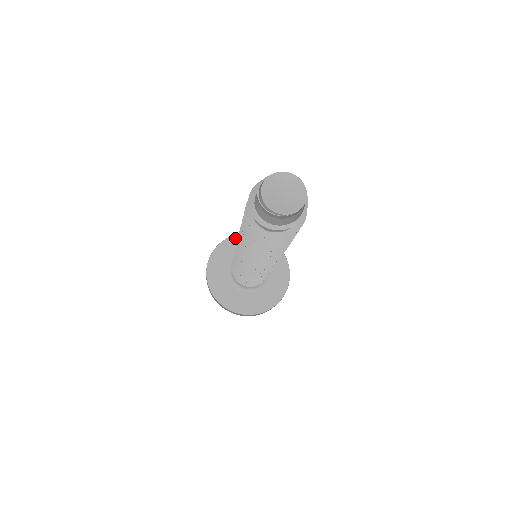
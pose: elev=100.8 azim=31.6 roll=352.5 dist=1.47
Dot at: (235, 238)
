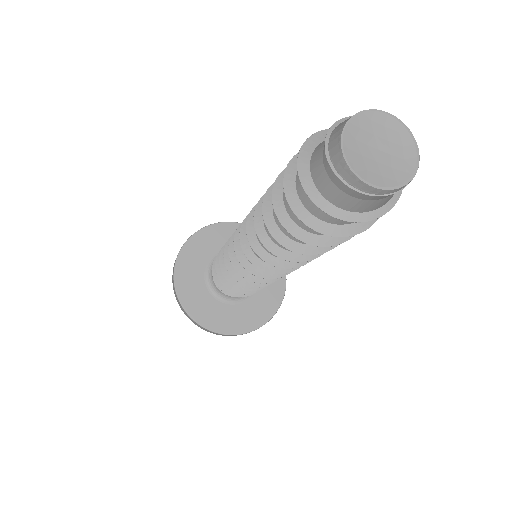
Dot at: (185, 251)
